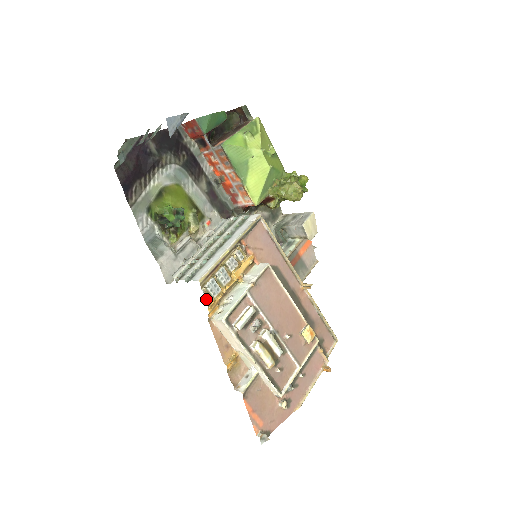
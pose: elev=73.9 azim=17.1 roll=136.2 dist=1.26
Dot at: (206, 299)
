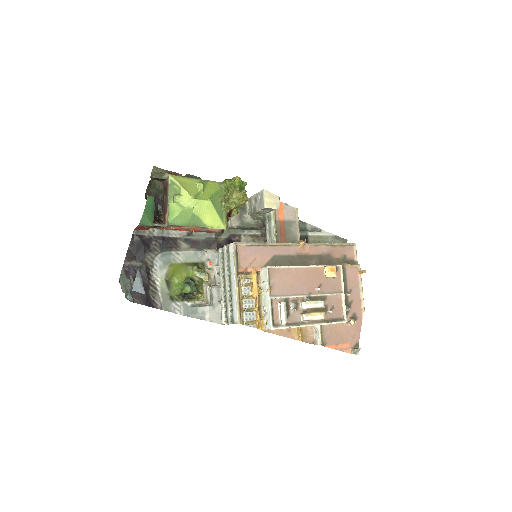
Dot at: occluded
